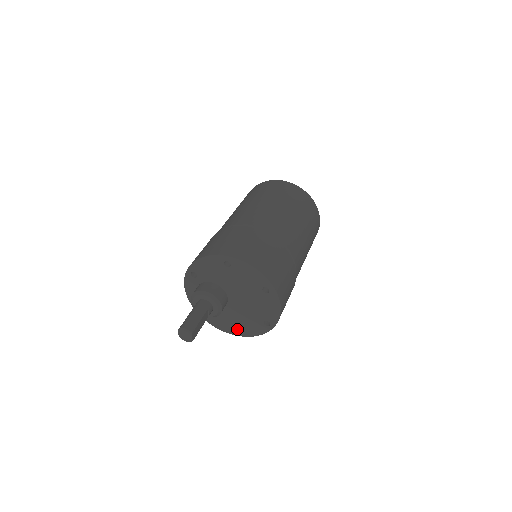
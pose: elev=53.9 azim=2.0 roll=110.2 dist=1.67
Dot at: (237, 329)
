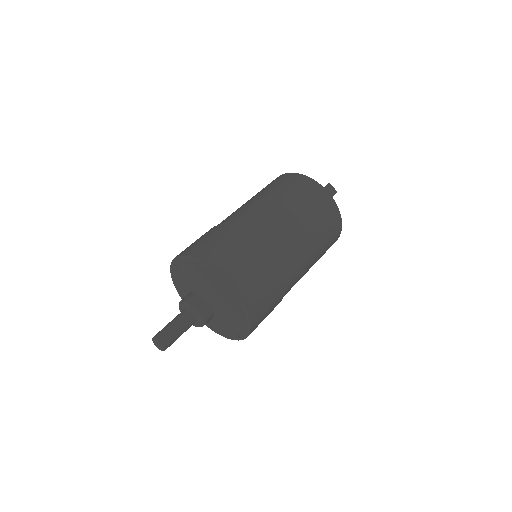
Dot at: (237, 331)
